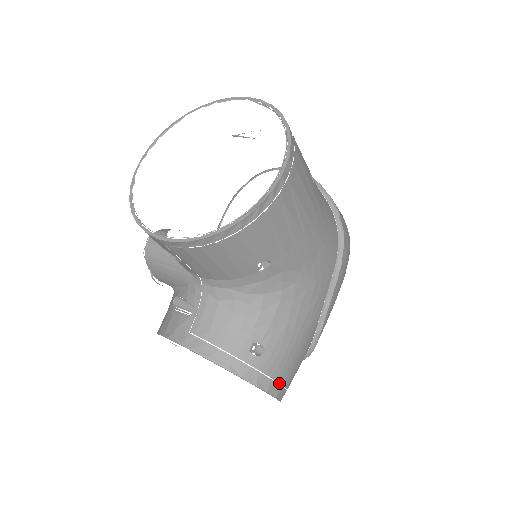
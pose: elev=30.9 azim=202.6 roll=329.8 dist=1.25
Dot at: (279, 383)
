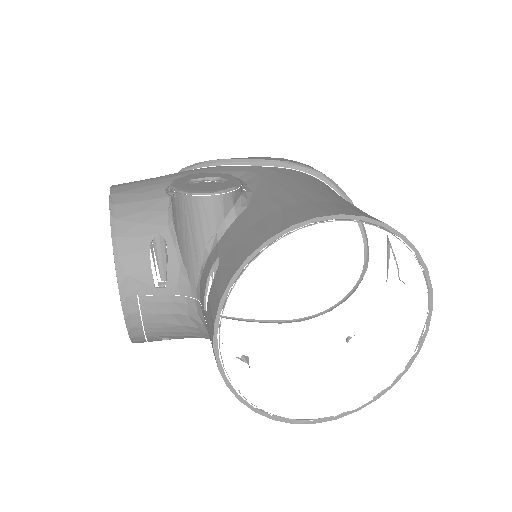
Dot at: occluded
